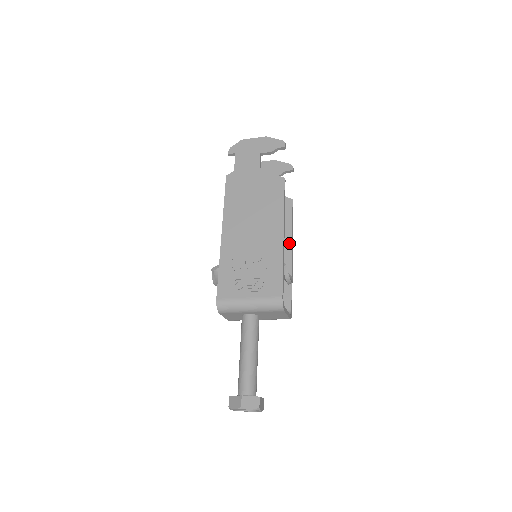
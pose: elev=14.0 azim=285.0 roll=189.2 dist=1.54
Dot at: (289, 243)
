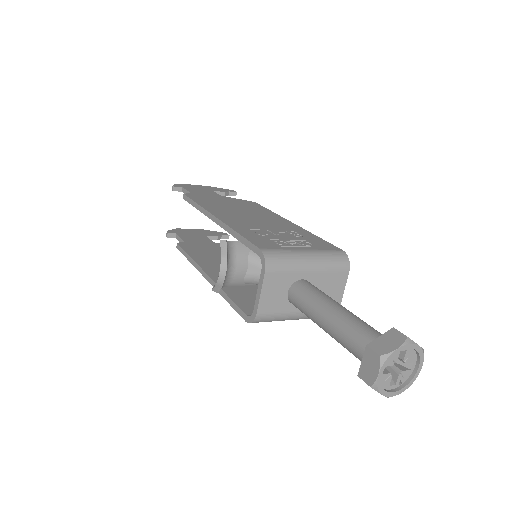
Dot at: occluded
